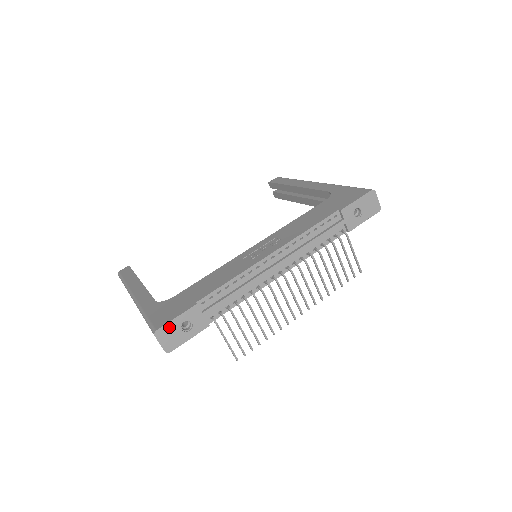
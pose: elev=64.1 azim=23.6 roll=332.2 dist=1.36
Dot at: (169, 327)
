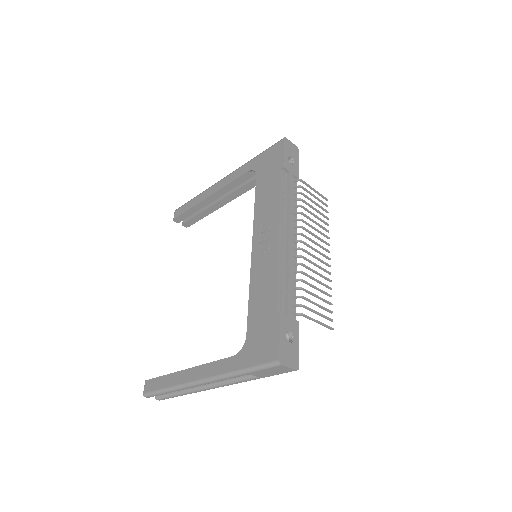
Dot at: (282, 349)
